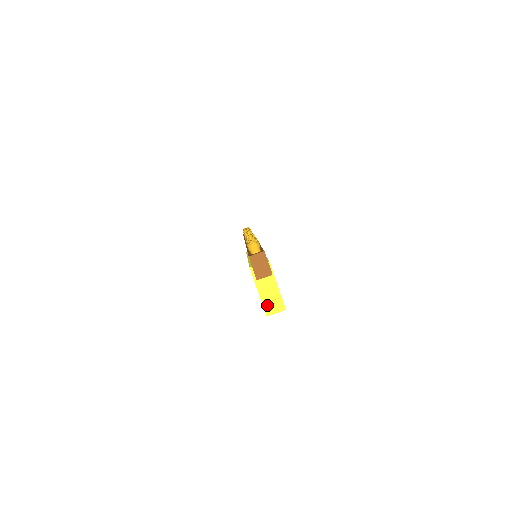
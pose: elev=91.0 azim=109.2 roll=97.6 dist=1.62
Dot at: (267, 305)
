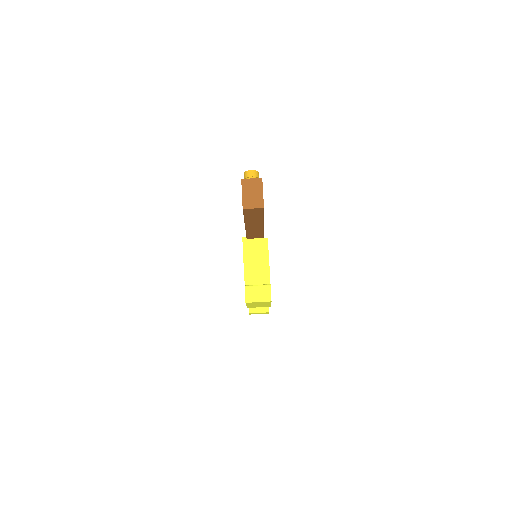
Dot at: (250, 288)
